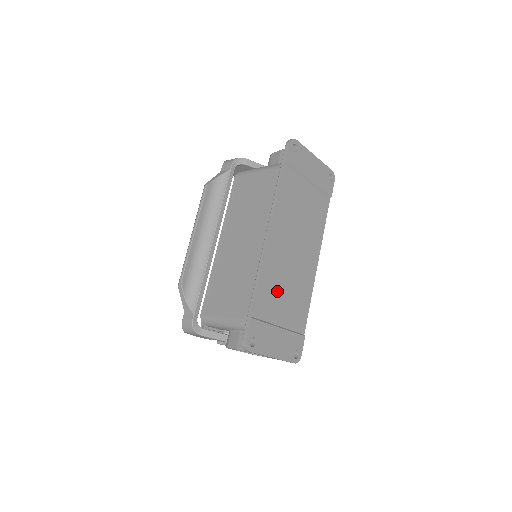
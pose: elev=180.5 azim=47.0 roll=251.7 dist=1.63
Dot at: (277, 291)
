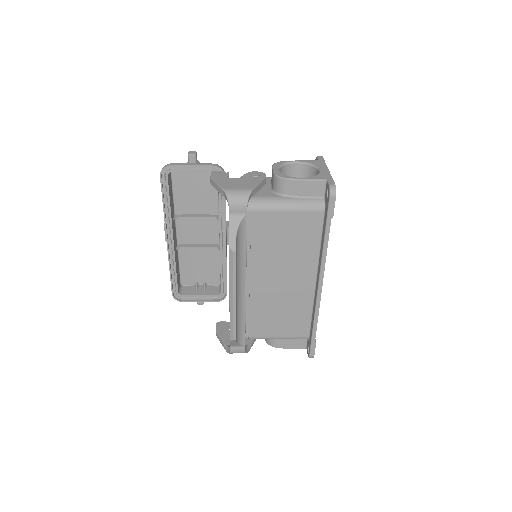
Dot at: occluded
